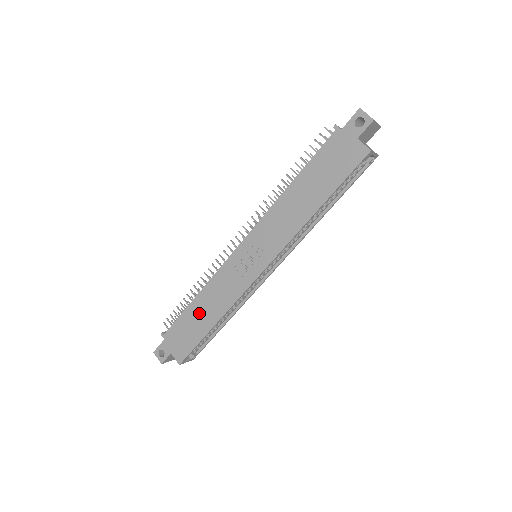
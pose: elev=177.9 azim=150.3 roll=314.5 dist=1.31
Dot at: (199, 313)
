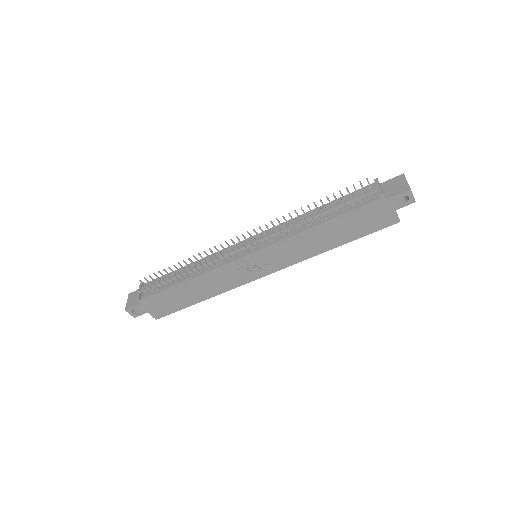
Dot at: (188, 292)
